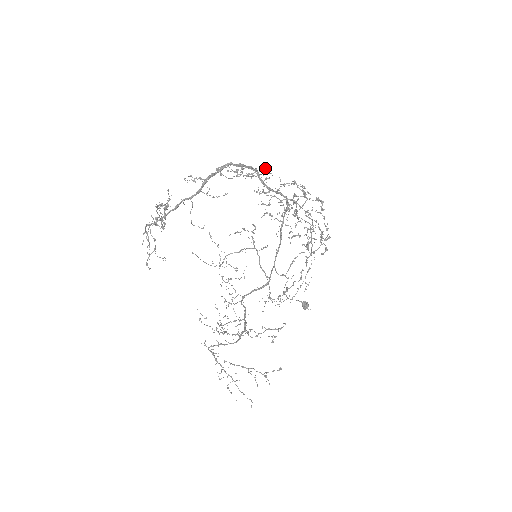
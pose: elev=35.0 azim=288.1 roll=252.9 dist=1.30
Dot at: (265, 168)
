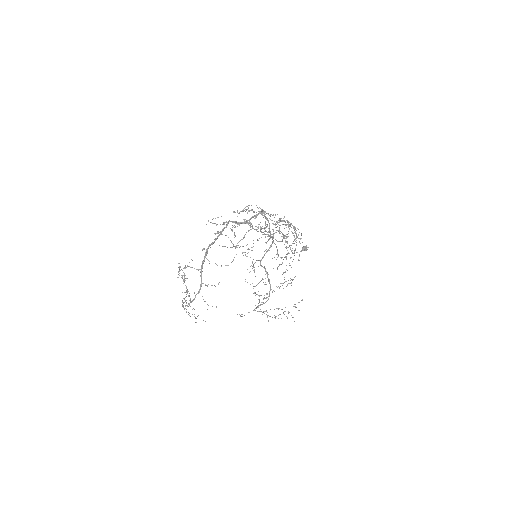
Dot at: (233, 226)
